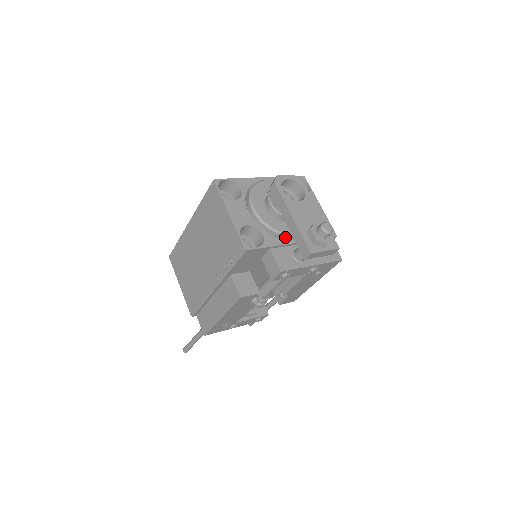
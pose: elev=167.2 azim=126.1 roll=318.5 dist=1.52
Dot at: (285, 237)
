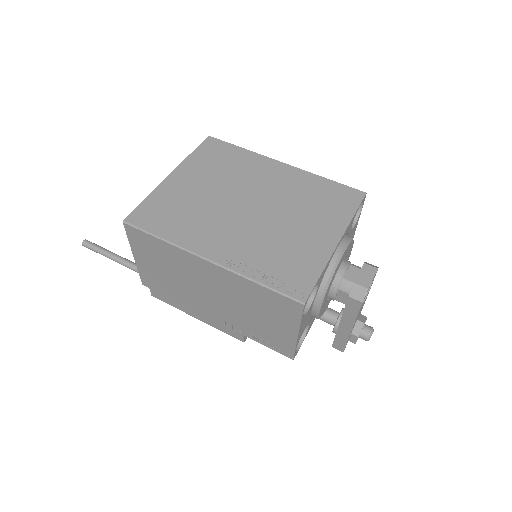
Dot at: occluded
